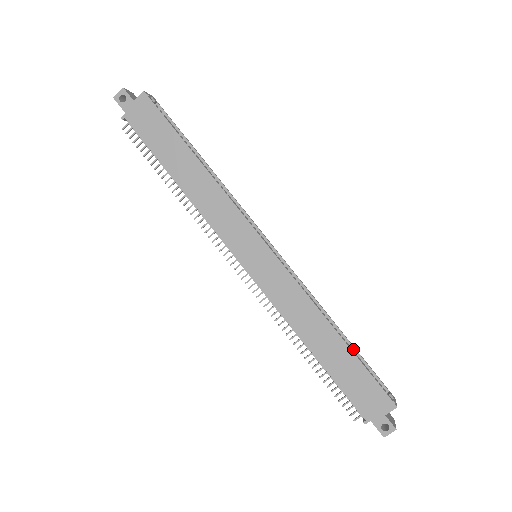
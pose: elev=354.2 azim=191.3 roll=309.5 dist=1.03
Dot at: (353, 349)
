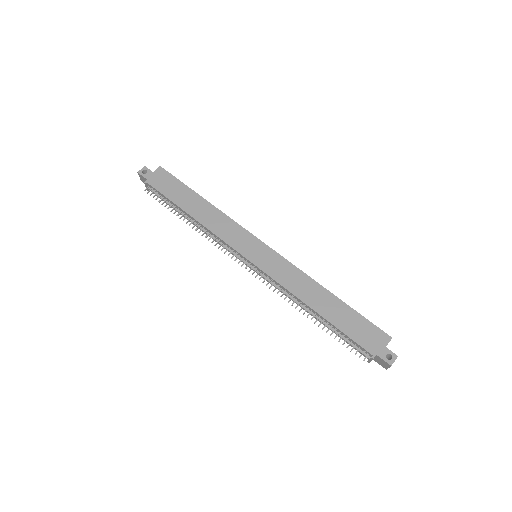
Dot at: occluded
